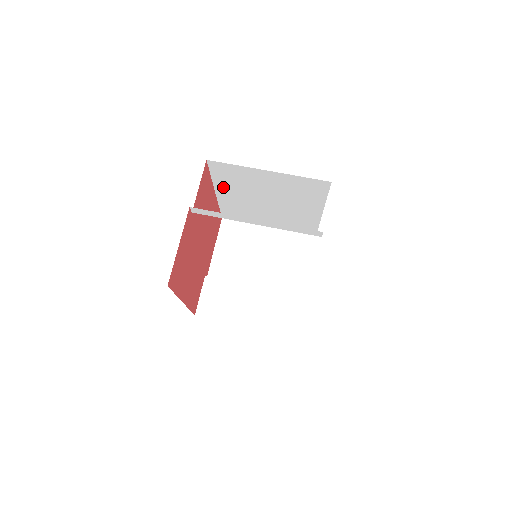
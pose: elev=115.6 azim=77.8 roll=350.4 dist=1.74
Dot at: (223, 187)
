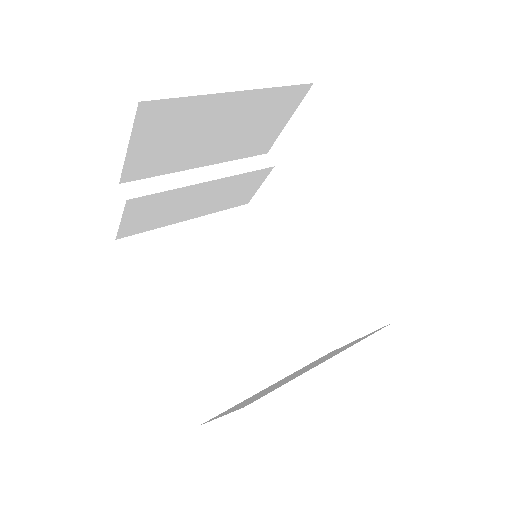
Dot at: (158, 300)
